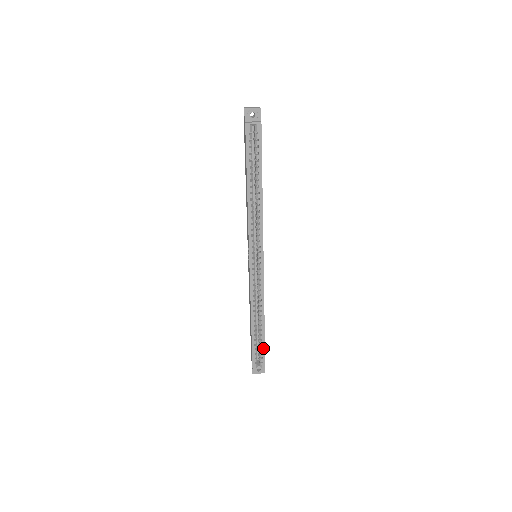
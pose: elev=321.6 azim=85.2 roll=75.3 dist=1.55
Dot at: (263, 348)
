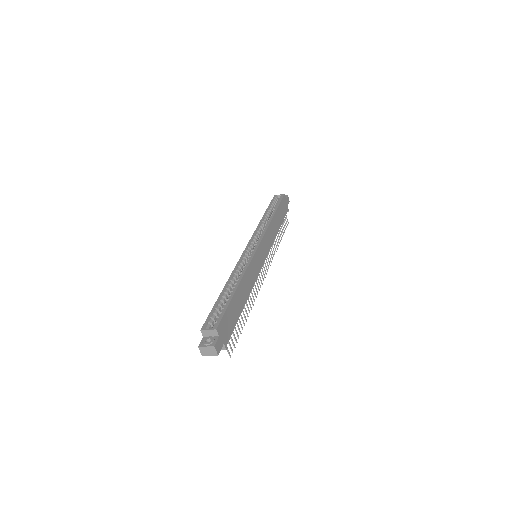
Dot at: (225, 308)
